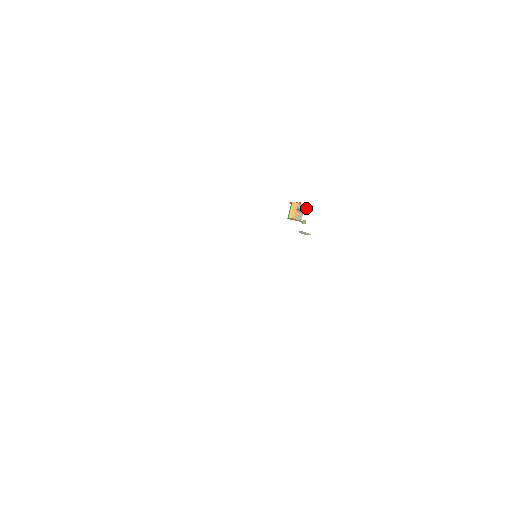
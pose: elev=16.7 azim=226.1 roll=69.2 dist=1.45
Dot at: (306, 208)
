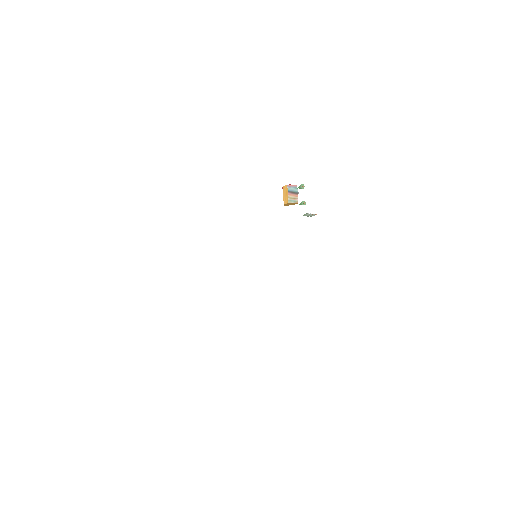
Dot at: (300, 188)
